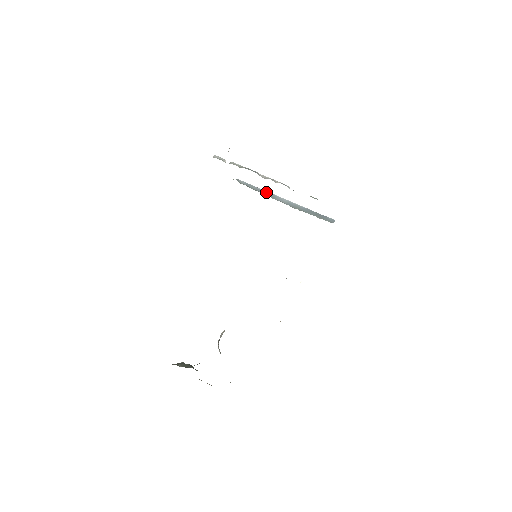
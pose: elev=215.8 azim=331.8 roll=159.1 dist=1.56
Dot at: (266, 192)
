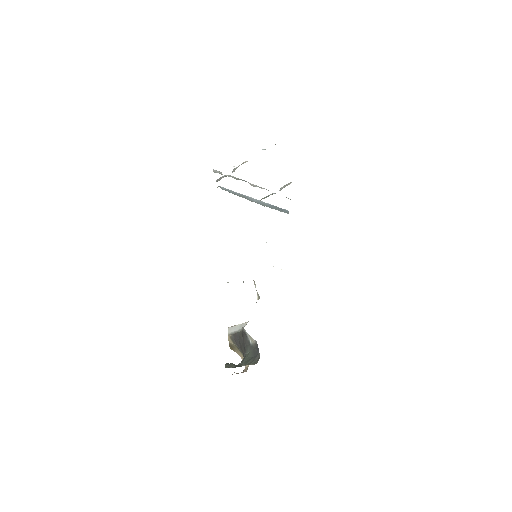
Dot at: (241, 195)
